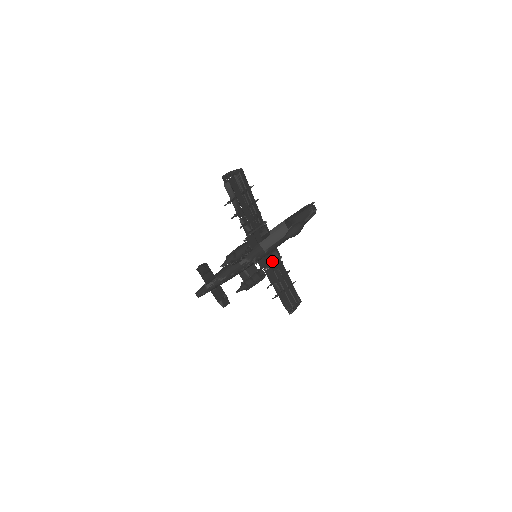
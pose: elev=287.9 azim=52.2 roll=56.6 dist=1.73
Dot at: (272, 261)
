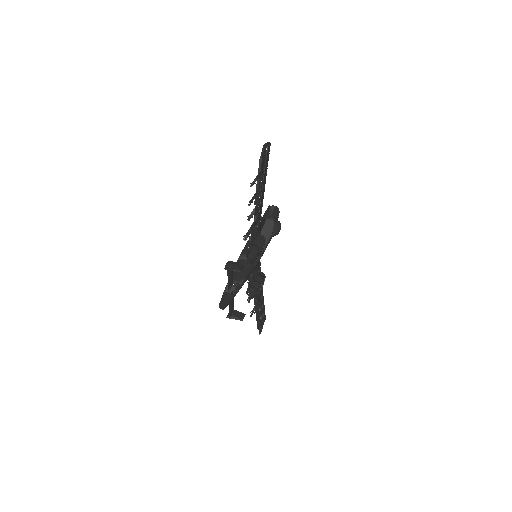
Dot at: (258, 266)
